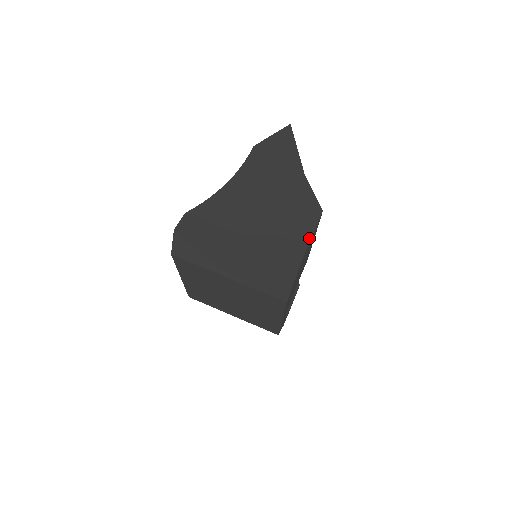
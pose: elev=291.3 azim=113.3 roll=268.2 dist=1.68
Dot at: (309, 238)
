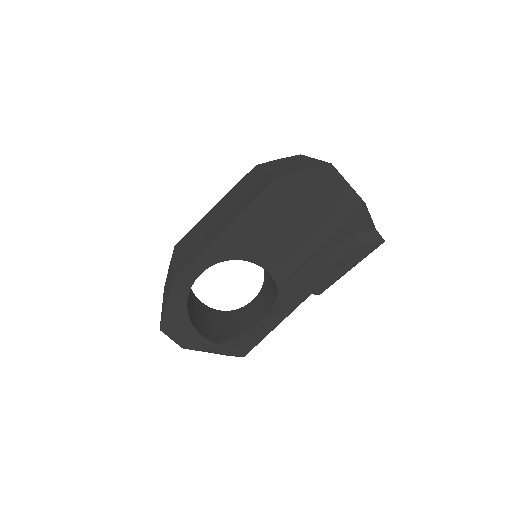
Dot at: (345, 180)
